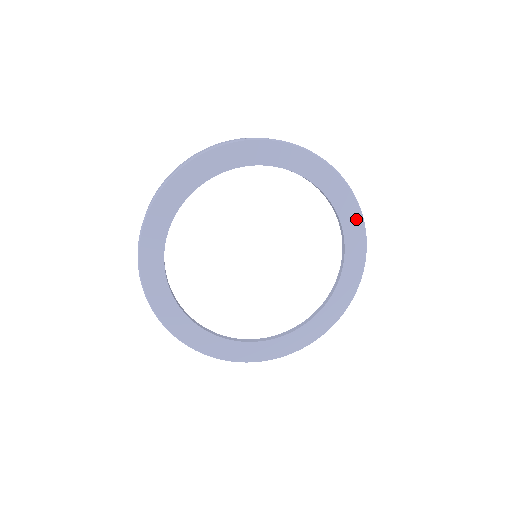
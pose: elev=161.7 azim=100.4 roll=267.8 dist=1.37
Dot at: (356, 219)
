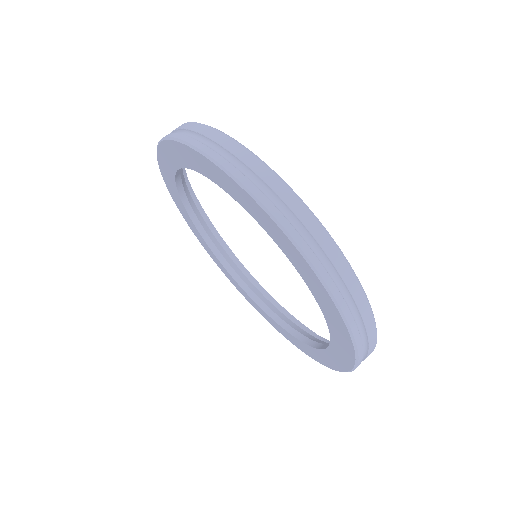
Dot at: (344, 335)
